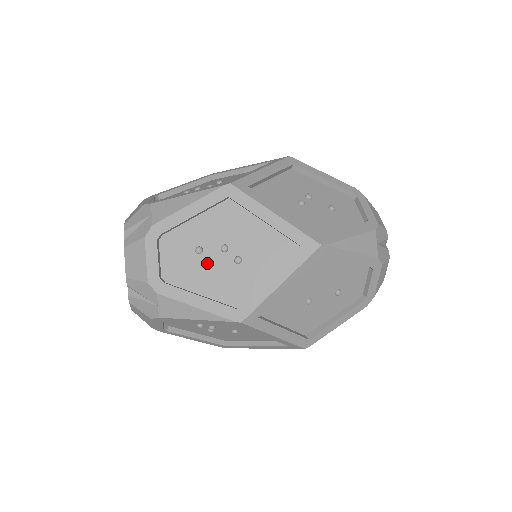
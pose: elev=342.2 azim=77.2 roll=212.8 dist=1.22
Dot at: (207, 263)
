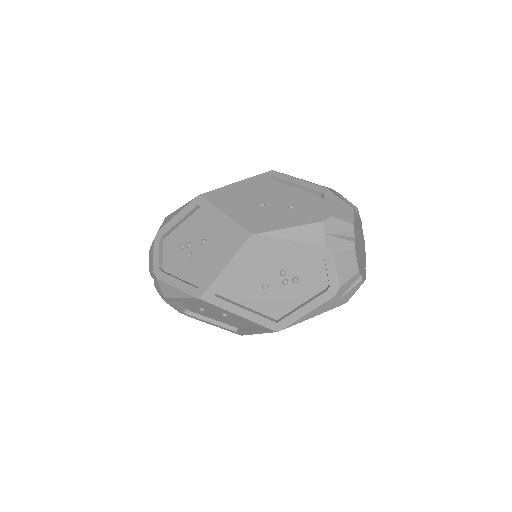
Dot at: occluded
